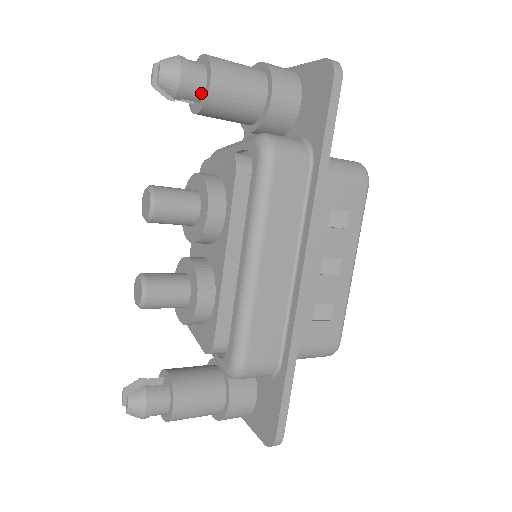
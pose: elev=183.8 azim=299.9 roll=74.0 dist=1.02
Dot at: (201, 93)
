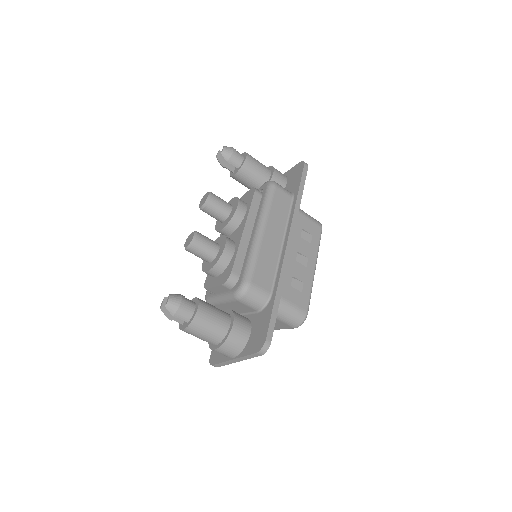
Dot at: (240, 163)
